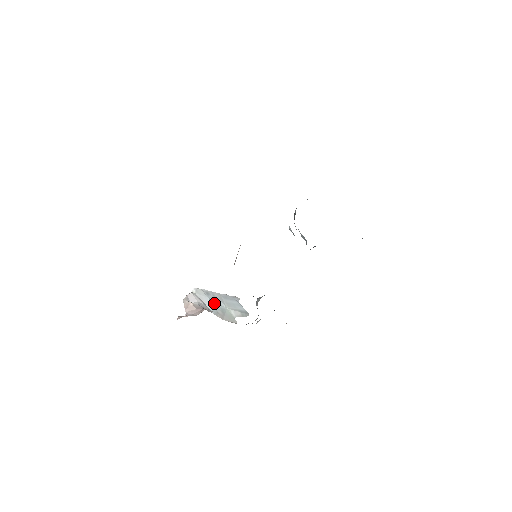
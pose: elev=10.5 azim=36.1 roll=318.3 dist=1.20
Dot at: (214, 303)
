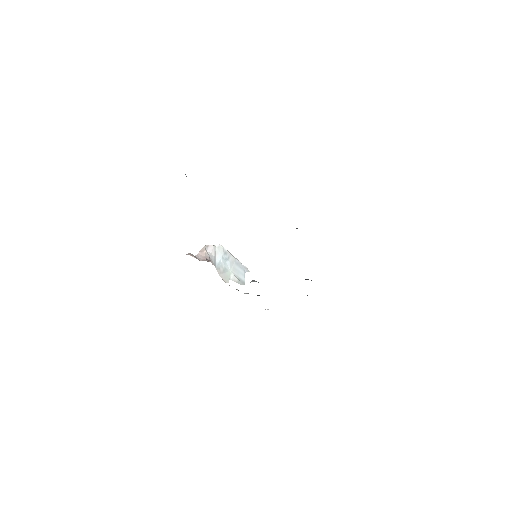
Dot at: (223, 262)
